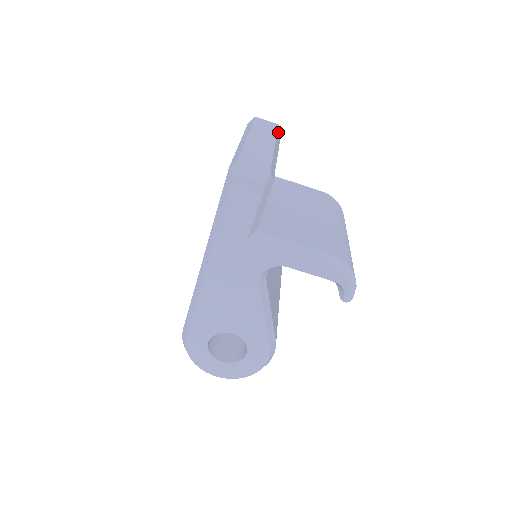
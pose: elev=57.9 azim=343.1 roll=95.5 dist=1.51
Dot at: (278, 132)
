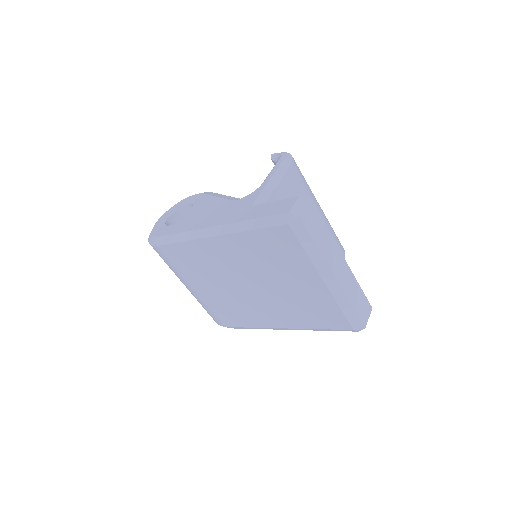
Dot at: (320, 218)
